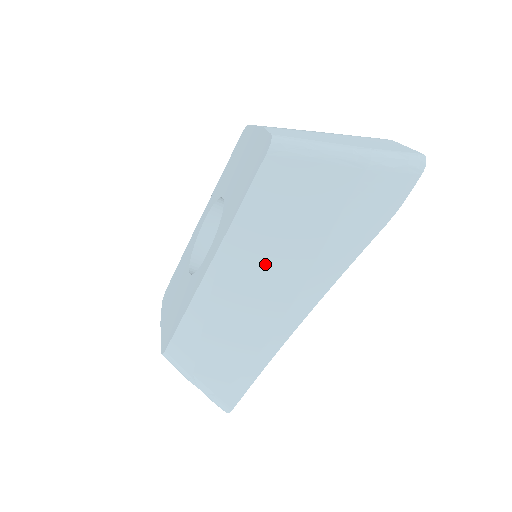
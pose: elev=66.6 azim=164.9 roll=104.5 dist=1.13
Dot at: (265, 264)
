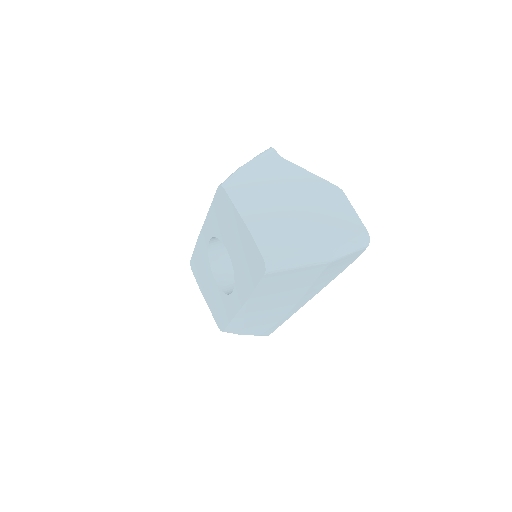
Dot at: (275, 301)
